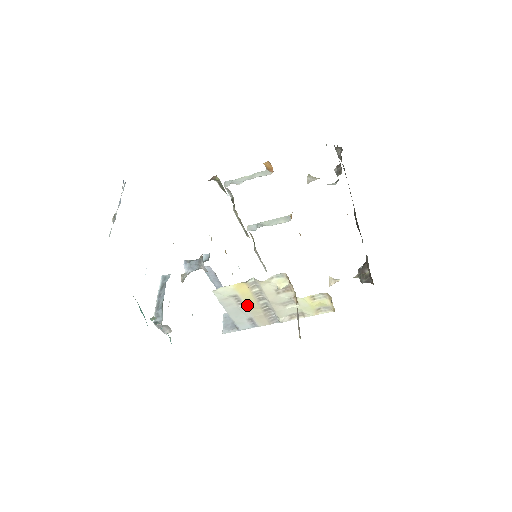
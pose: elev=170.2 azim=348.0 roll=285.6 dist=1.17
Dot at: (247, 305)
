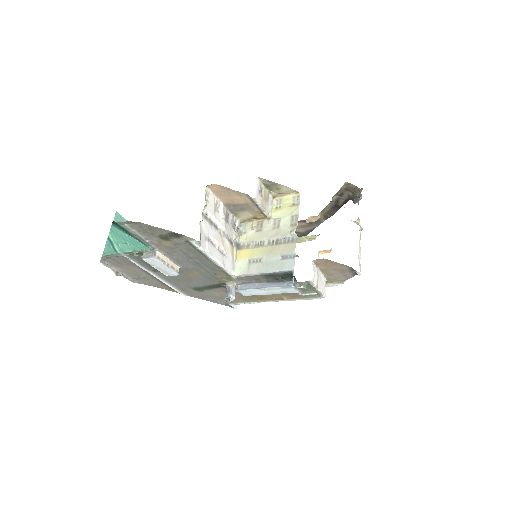
Dot at: (263, 255)
